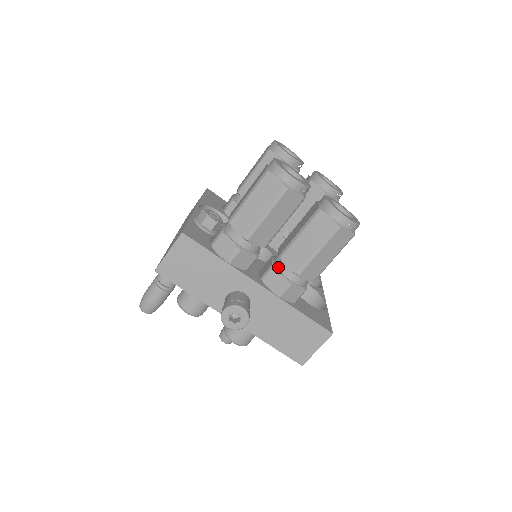
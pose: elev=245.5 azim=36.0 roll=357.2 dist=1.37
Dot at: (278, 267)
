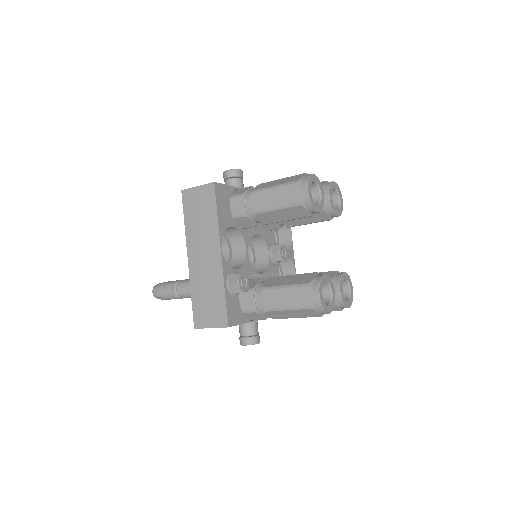
Dot at: occluded
